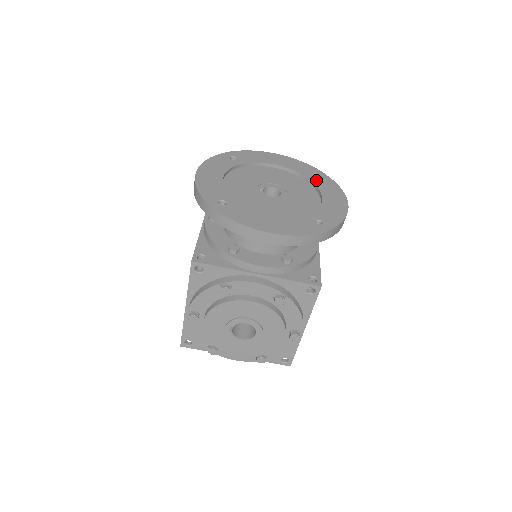
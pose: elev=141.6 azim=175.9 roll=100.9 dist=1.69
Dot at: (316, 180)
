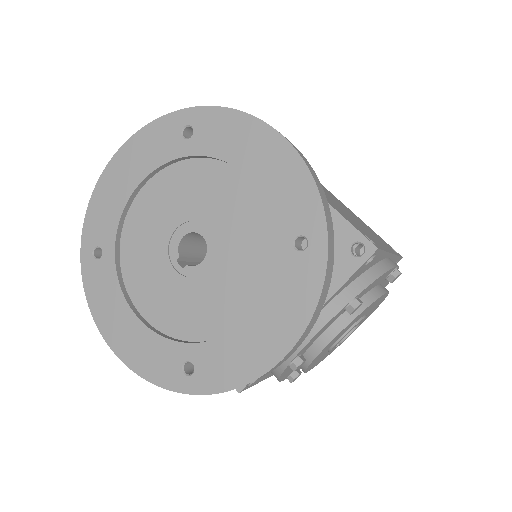
Dot at: (199, 144)
